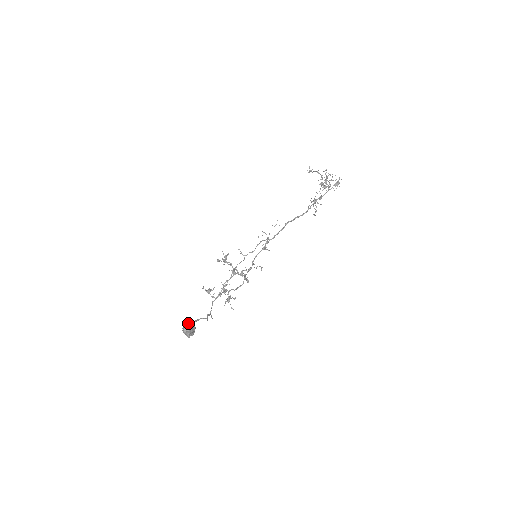
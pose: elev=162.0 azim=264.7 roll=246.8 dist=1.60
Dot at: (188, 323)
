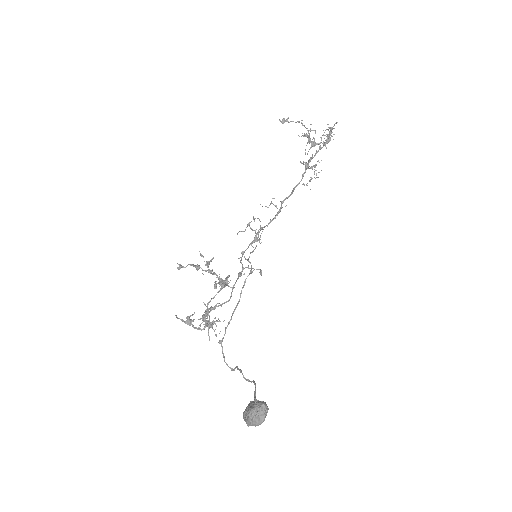
Dot at: (264, 409)
